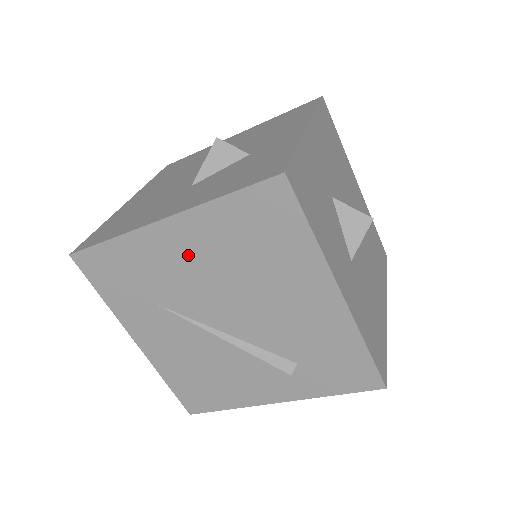
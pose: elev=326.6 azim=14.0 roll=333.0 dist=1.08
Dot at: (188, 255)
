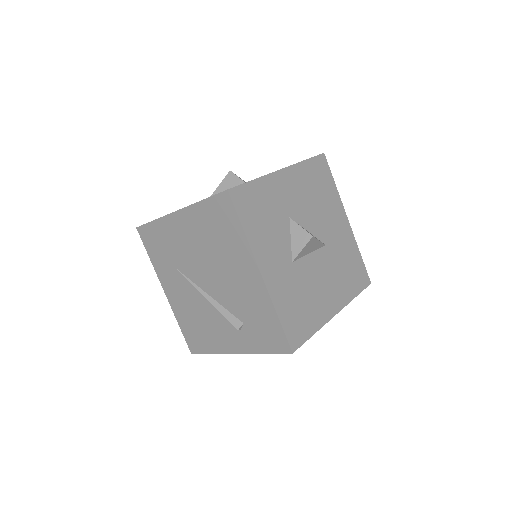
Dot at: (187, 236)
